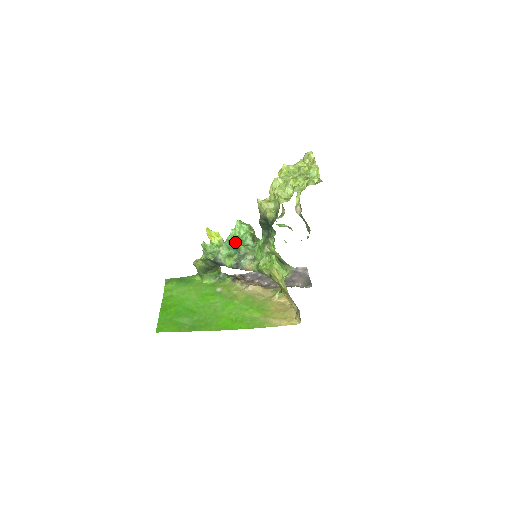
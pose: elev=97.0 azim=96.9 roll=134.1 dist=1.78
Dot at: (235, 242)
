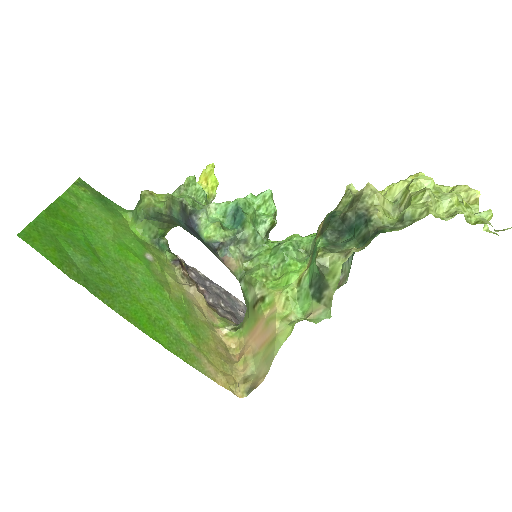
Dot at: (247, 213)
